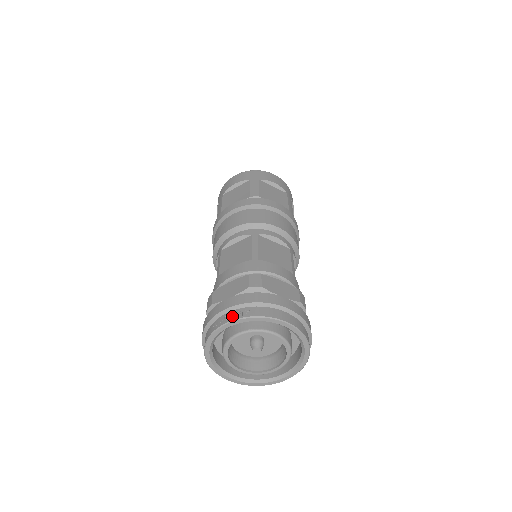
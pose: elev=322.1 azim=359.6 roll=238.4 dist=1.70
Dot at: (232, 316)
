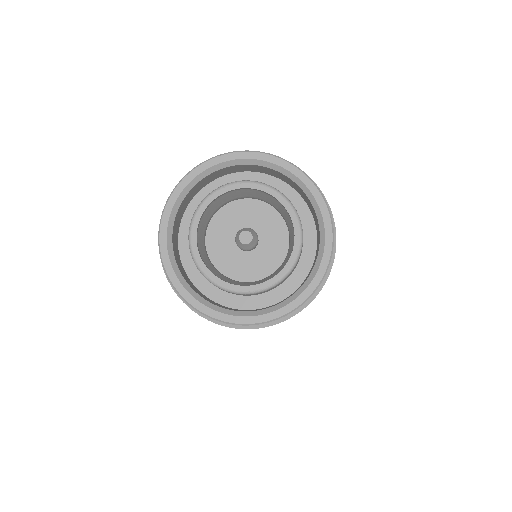
Dot at: (272, 156)
